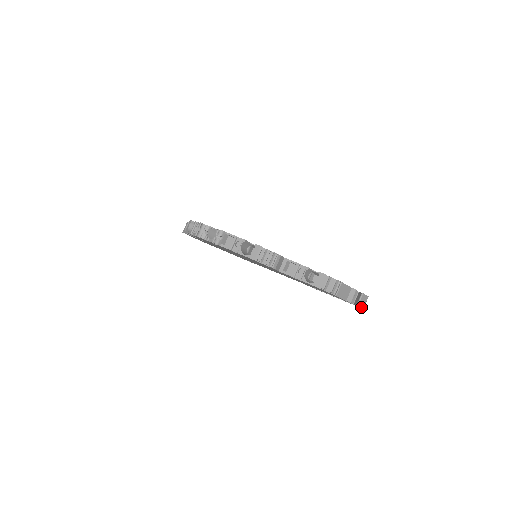
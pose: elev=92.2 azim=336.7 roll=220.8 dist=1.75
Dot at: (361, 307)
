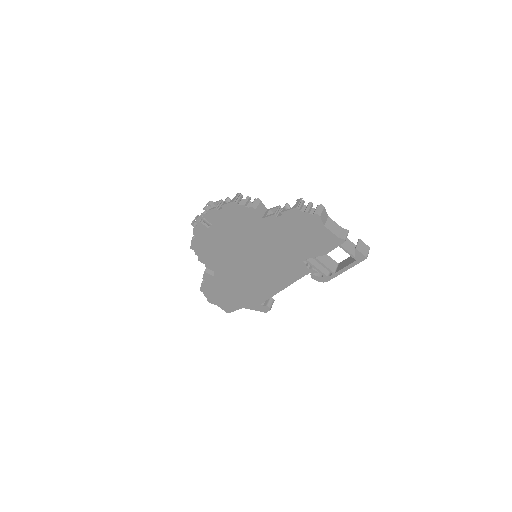
Dot at: (362, 254)
